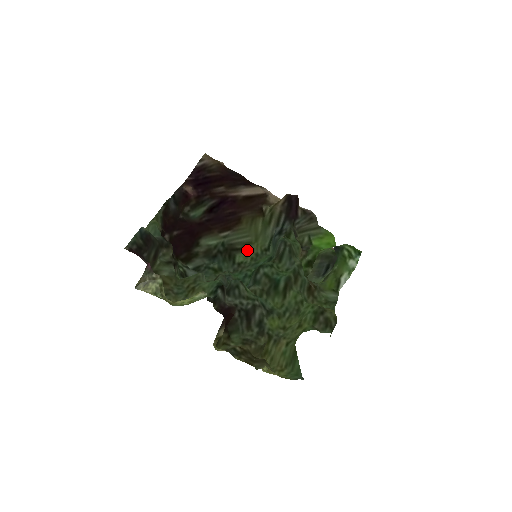
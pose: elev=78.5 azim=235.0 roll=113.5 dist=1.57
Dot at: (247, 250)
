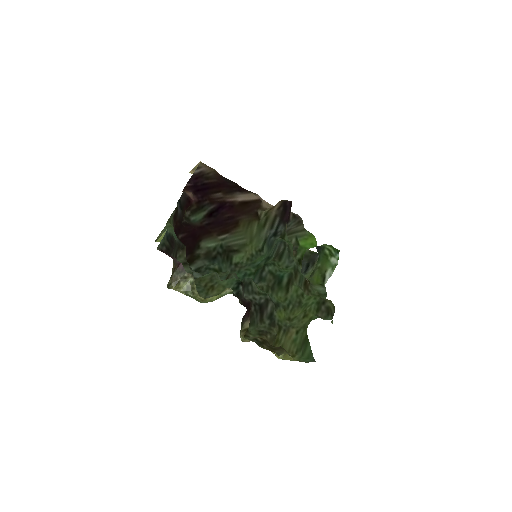
Dot at: (243, 251)
